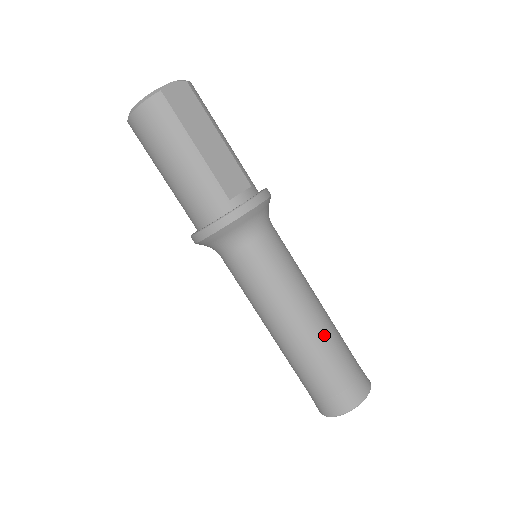
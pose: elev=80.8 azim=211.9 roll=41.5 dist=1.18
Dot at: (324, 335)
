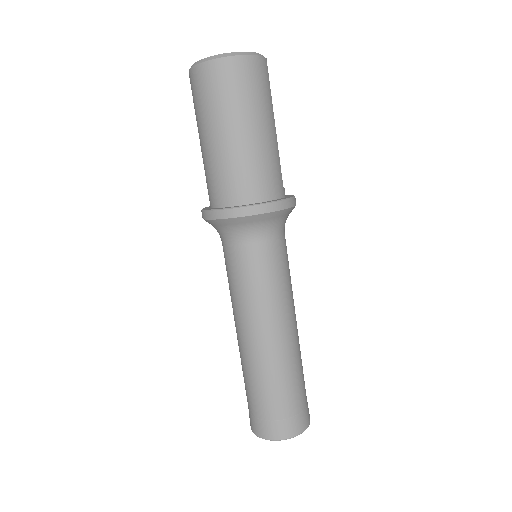
Dot at: occluded
